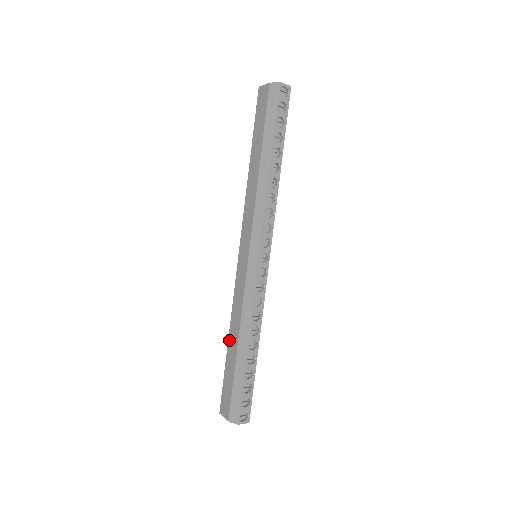
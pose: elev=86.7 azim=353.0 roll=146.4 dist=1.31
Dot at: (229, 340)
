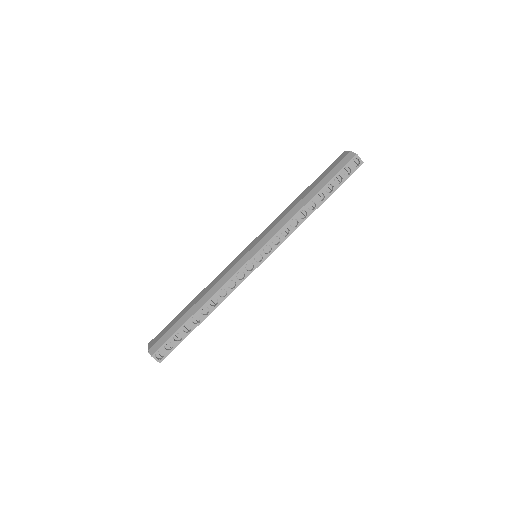
Dot at: (194, 299)
